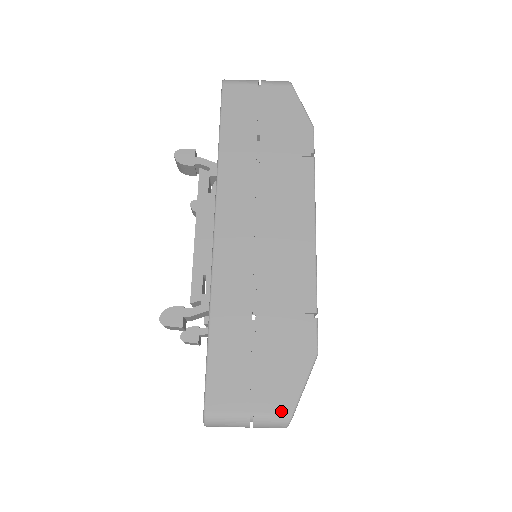
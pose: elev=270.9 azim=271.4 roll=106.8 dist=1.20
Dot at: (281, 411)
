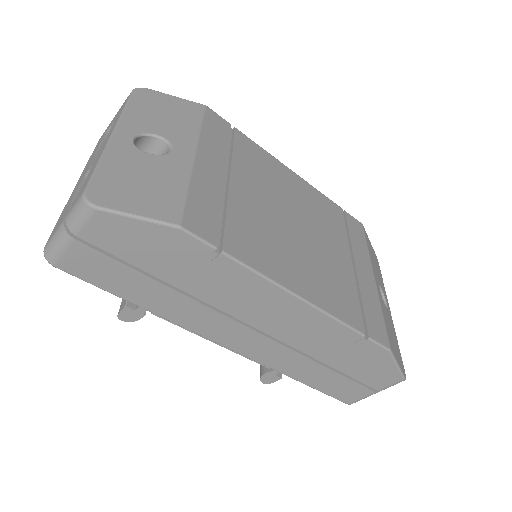
Dot at: (395, 382)
